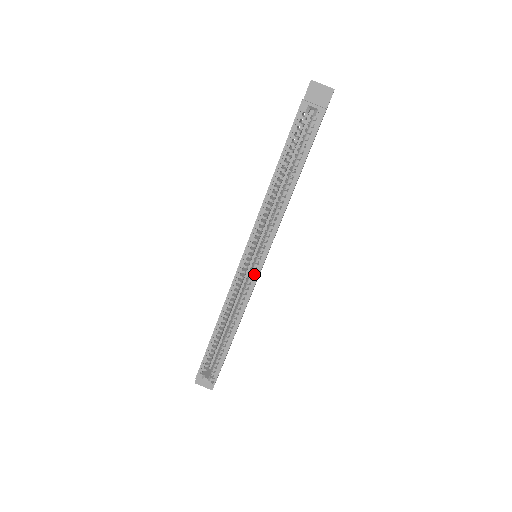
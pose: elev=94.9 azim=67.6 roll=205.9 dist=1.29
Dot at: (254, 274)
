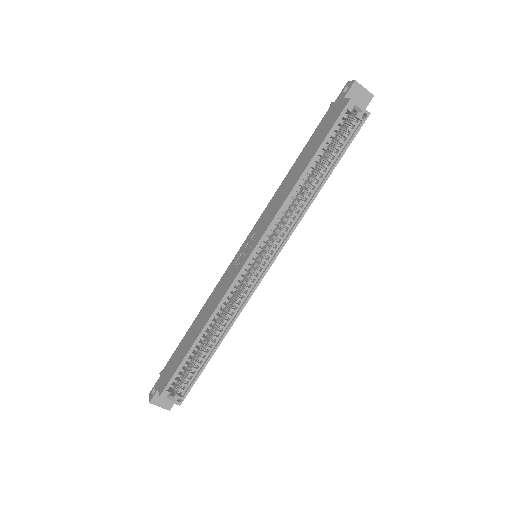
Dot at: (256, 276)
